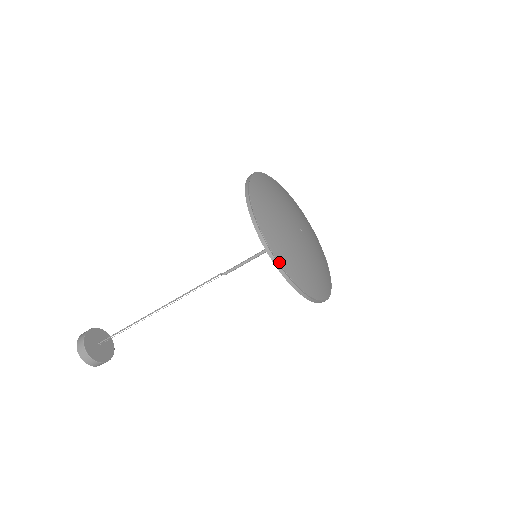
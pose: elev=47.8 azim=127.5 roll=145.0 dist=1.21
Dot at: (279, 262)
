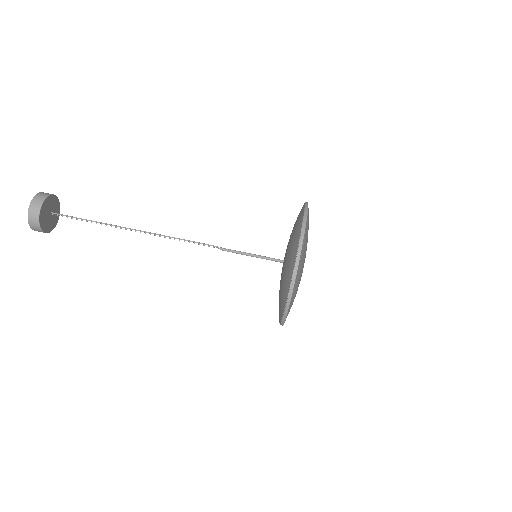
Dot at: (305, 232)
